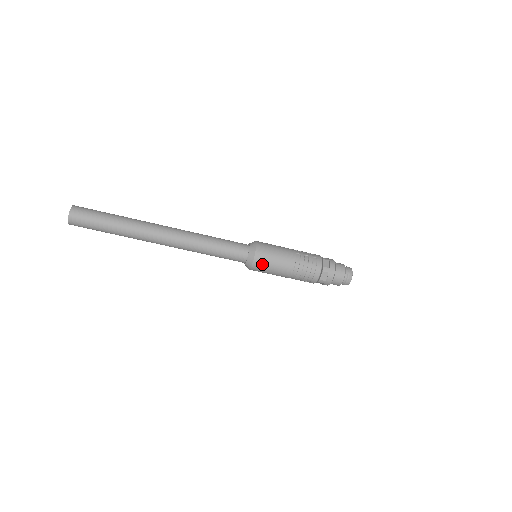
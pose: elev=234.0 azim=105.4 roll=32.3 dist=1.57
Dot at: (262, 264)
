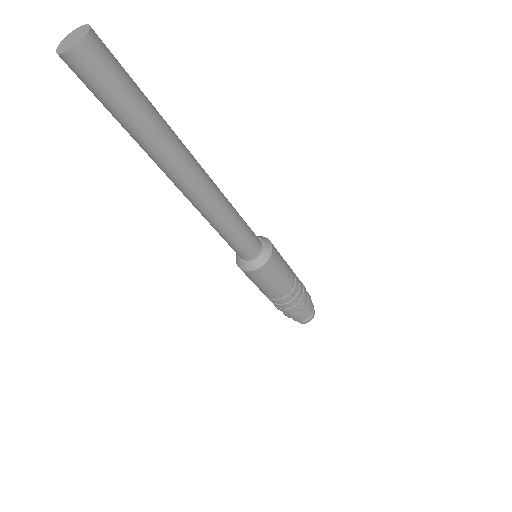
Dot at: (263, 275)
